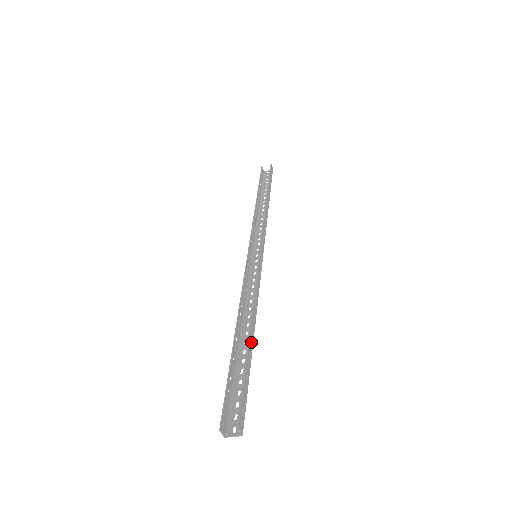
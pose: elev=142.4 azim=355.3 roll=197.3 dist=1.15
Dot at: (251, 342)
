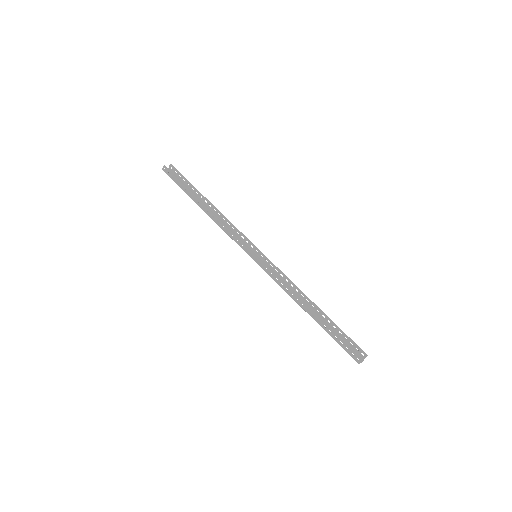
Dot at: (321, 314)
